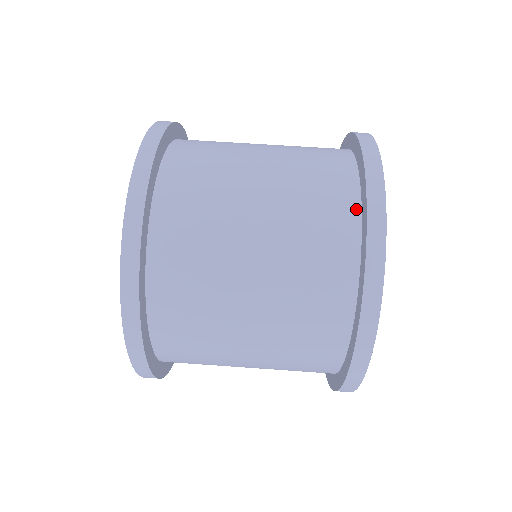
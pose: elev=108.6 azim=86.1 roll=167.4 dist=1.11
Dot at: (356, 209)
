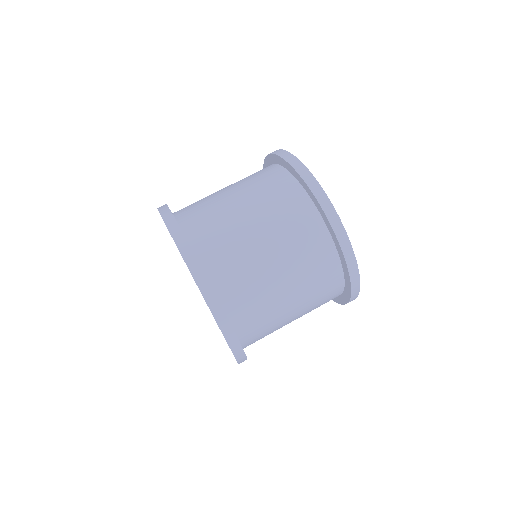
Dot at: (330, 243)
